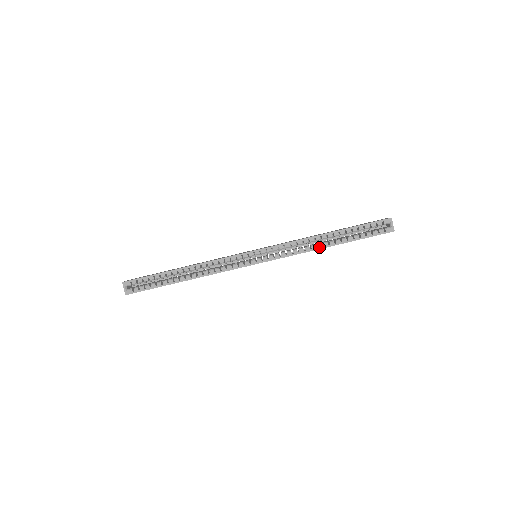
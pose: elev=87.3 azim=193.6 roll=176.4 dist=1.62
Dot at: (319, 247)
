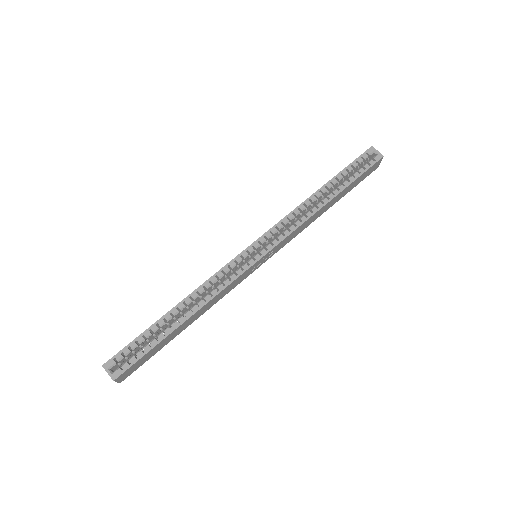
Dot at: (320, 206)
